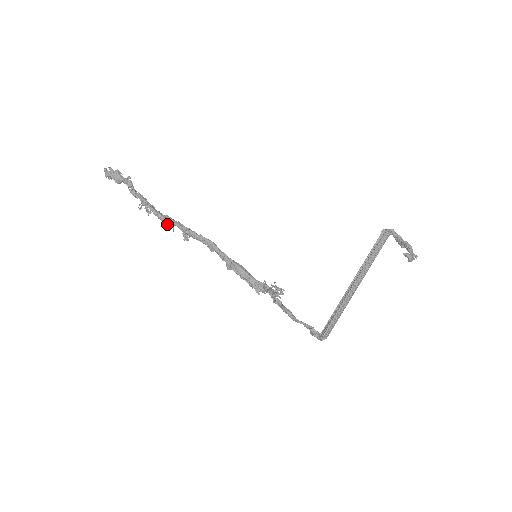
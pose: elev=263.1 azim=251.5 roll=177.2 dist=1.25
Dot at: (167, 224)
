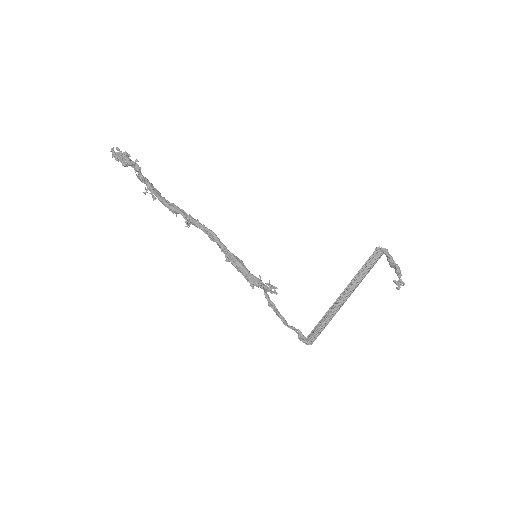
Dot at: (171, 211)
